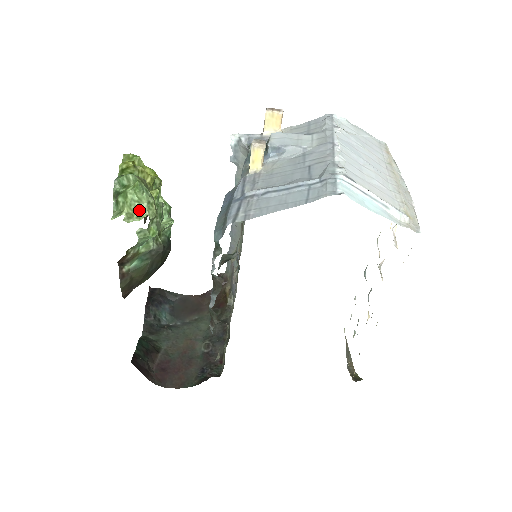
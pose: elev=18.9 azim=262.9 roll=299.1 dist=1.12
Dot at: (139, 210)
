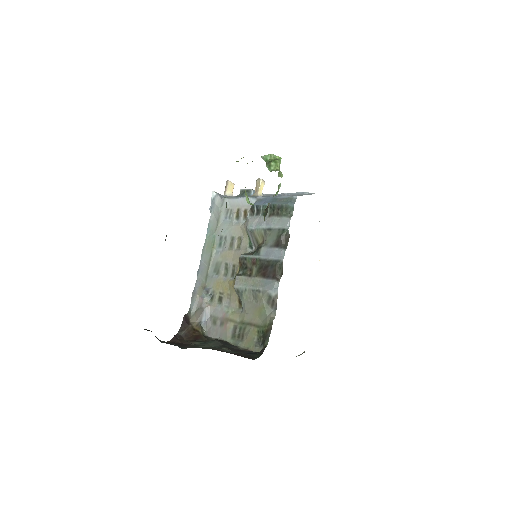
Dot at: (280, 172)
